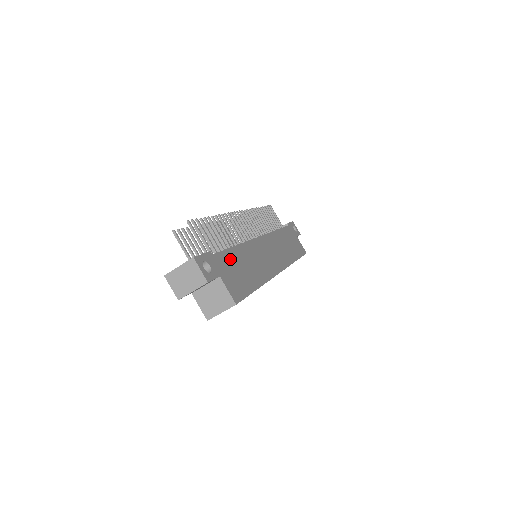
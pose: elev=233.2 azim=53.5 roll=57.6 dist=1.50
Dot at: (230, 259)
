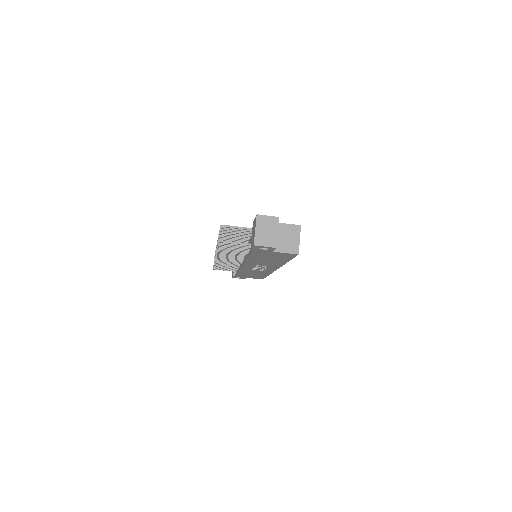
Dot at: occluded
